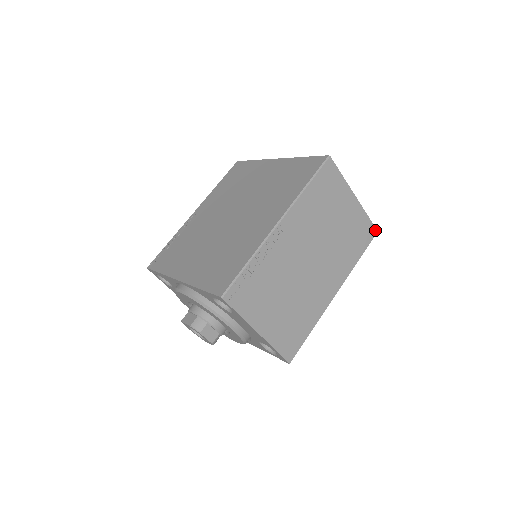
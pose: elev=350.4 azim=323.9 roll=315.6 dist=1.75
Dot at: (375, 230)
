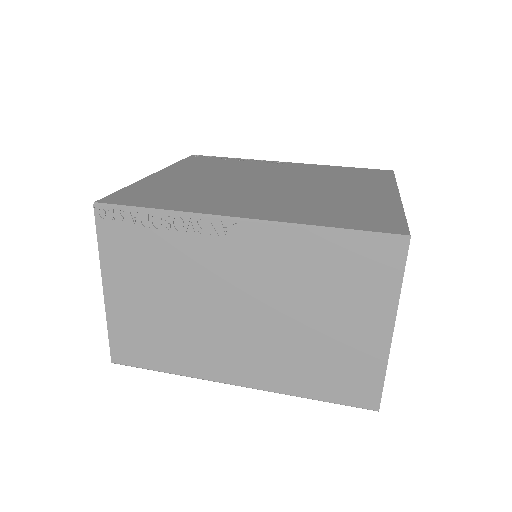
Dot at: (377, 404)
